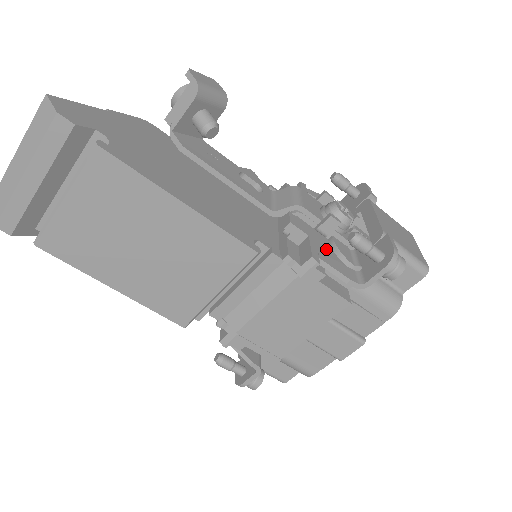
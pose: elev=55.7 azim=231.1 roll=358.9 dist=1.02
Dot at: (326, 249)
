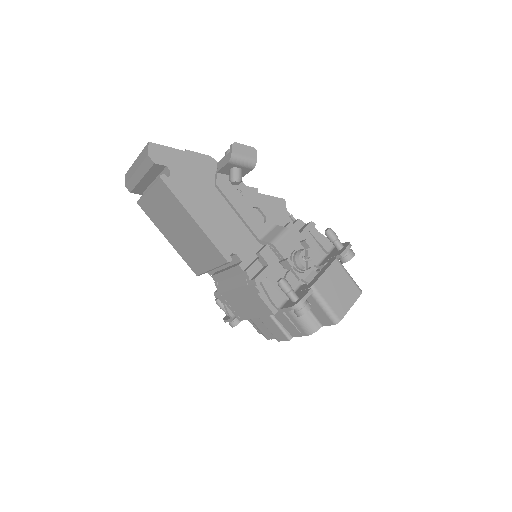
Dot at: (277, 277)
